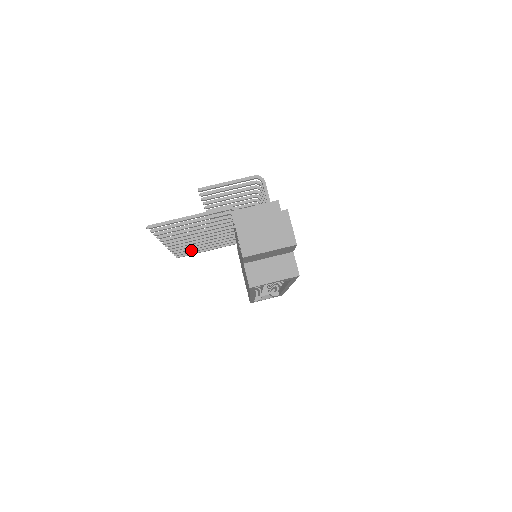
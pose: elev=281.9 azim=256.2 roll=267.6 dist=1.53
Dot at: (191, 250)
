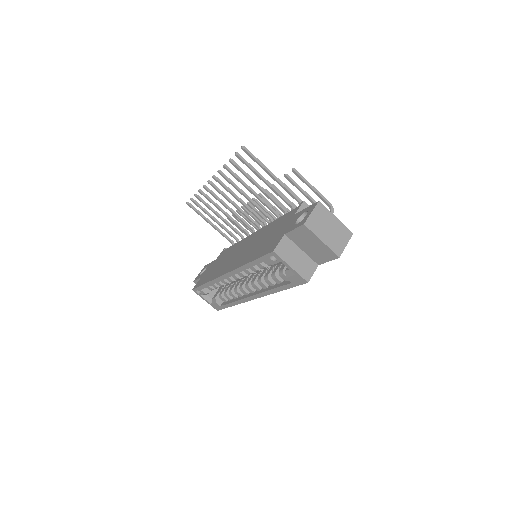
Dot at: (204, 209)
